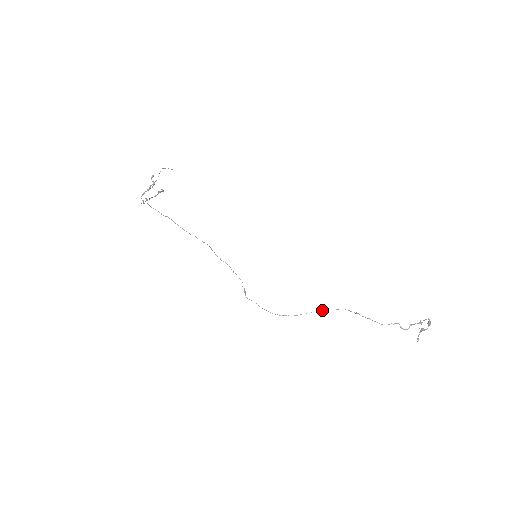
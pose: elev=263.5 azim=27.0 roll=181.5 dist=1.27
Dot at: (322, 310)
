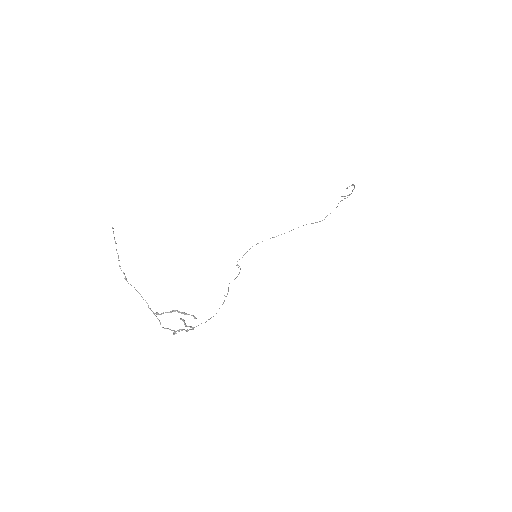
Dot at: occluded
